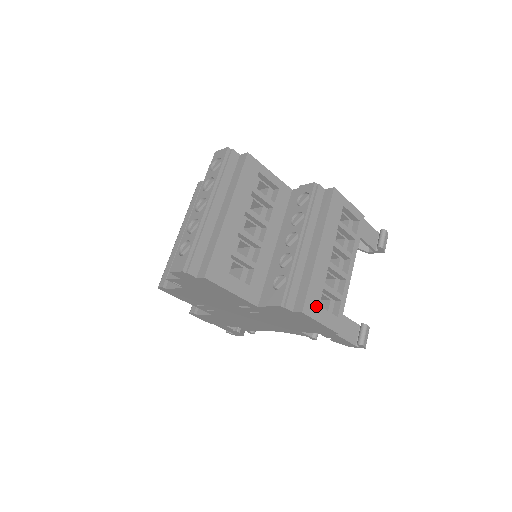
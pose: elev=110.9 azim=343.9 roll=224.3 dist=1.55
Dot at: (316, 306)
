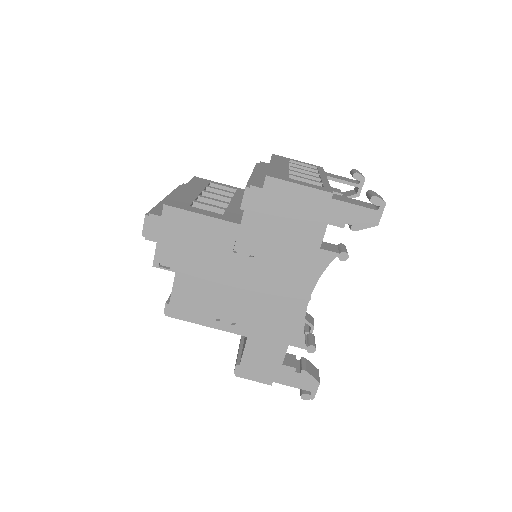
Dot at: (285, 178)
